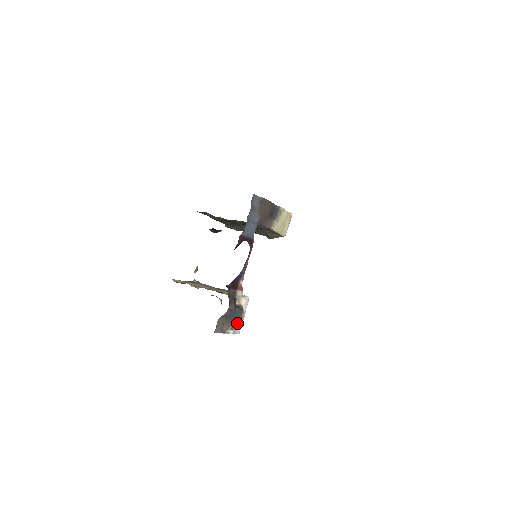
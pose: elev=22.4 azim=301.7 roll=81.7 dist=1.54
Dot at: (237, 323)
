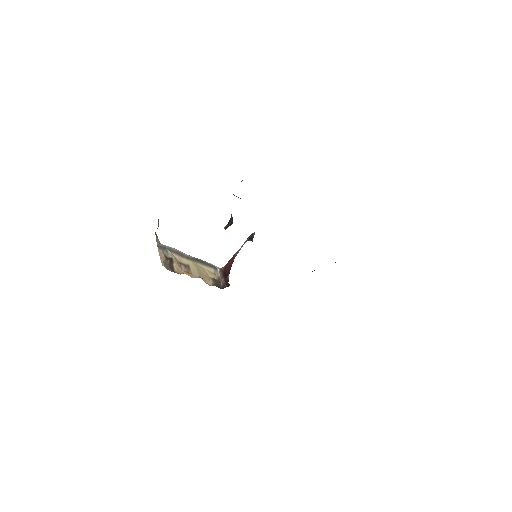
Dot at: occluded
